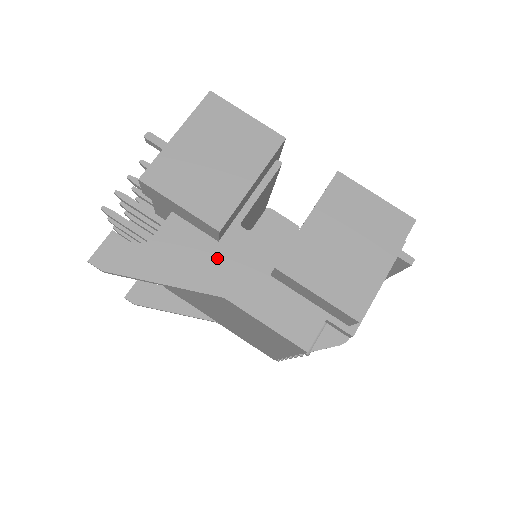
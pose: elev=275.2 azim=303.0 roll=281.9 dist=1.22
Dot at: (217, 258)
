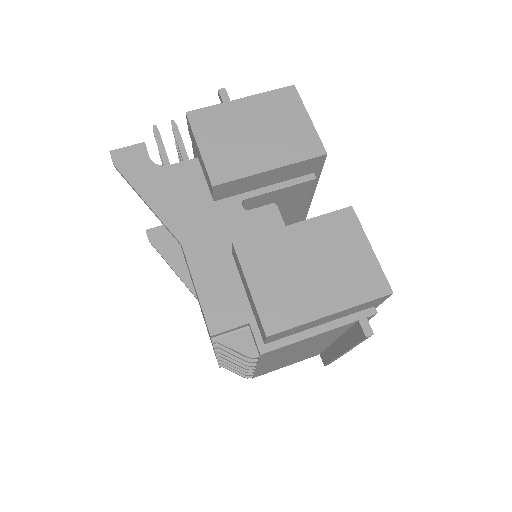
Dot at: (202, 212)
